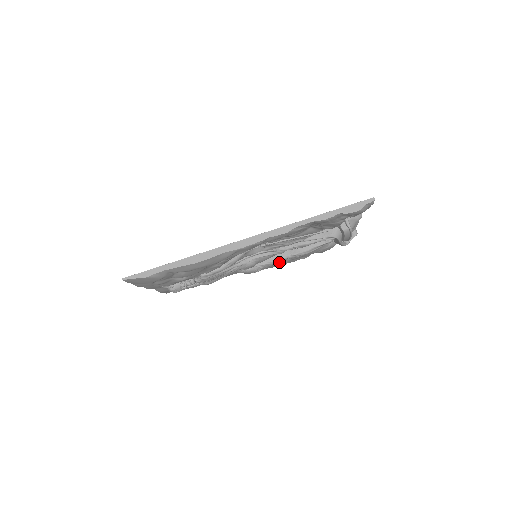
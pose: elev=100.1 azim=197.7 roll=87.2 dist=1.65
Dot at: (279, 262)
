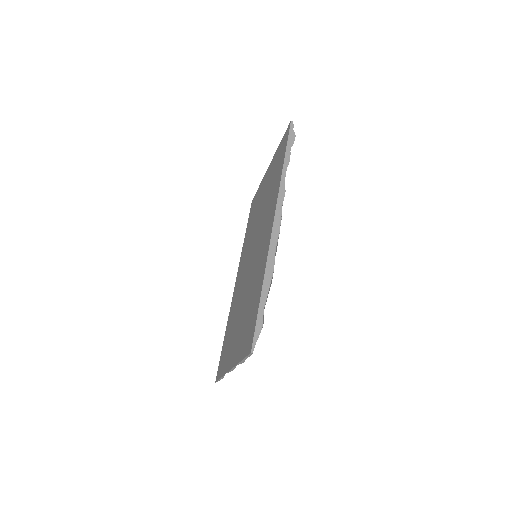
Dot at: occluded
